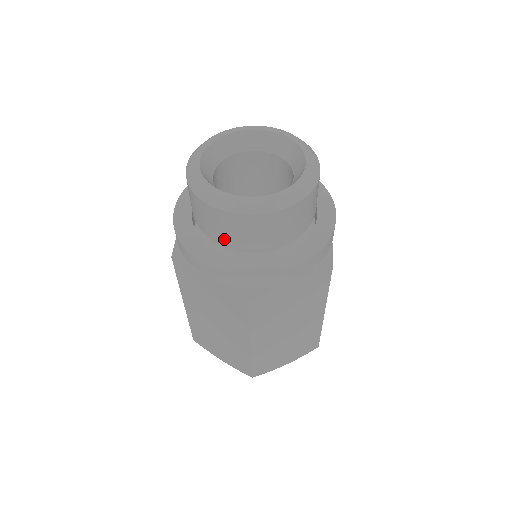
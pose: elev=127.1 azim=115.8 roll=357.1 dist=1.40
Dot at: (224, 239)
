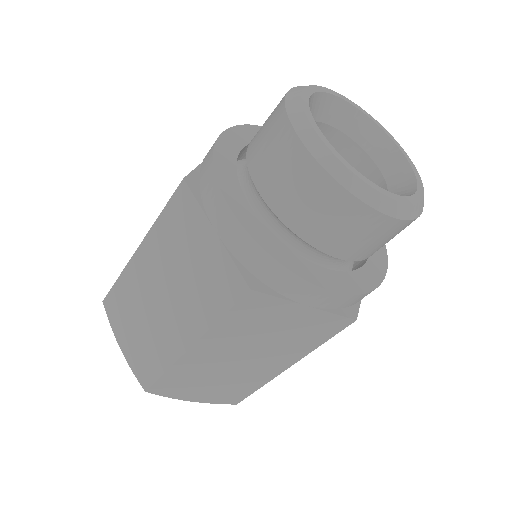
Dot at: (352, 252)
